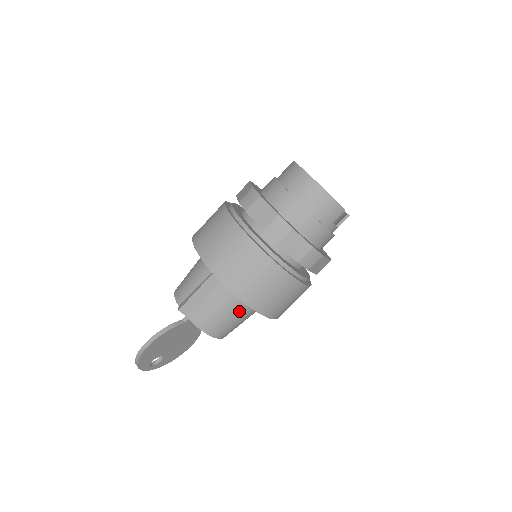
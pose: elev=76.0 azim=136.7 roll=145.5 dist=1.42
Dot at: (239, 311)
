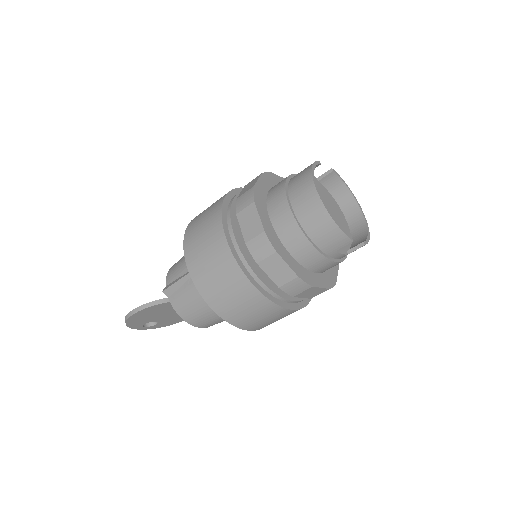
Dot at: occluded
